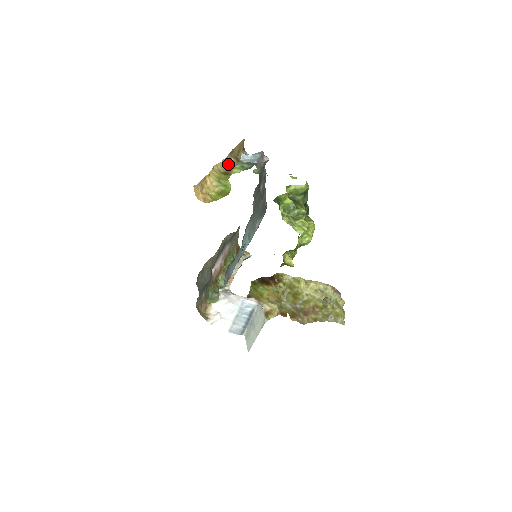
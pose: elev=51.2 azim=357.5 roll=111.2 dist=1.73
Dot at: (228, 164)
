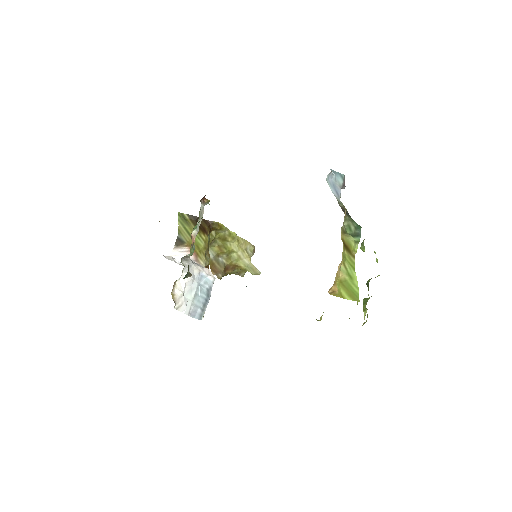
Dot at: occluded
